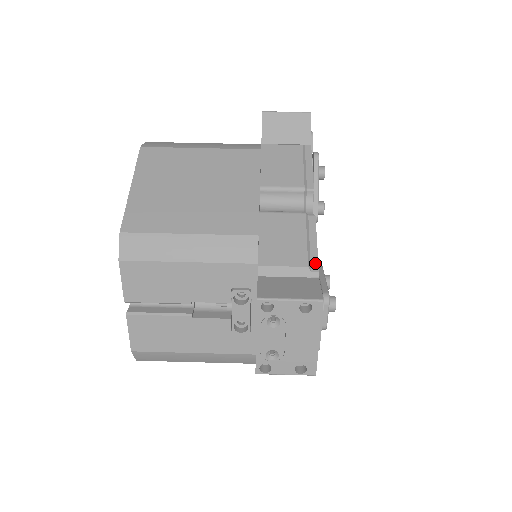
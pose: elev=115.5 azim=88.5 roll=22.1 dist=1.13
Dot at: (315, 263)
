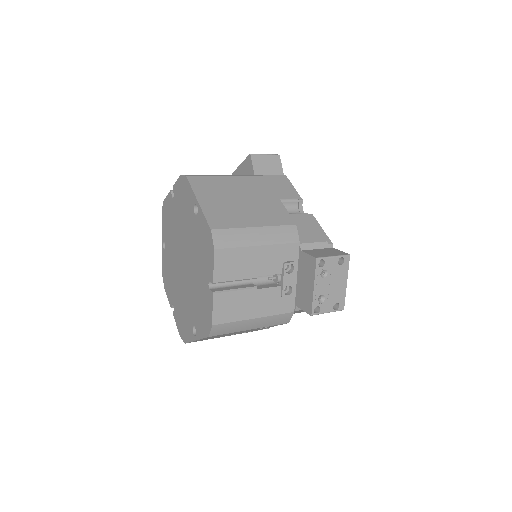
Dot at: (328, 239)
